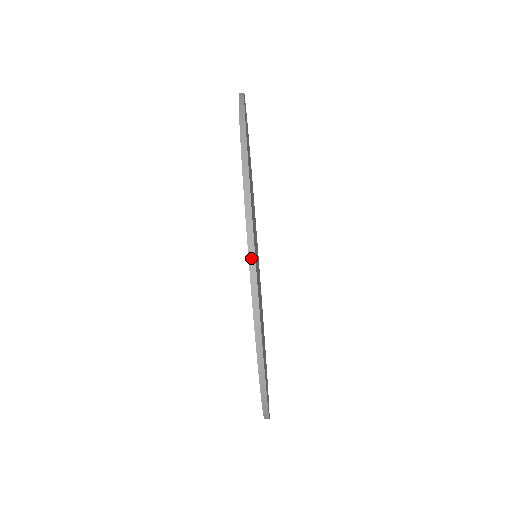
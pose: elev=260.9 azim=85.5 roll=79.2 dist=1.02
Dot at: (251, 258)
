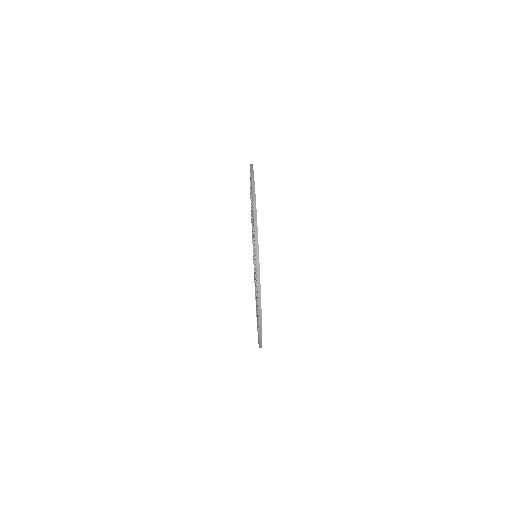
Dot at: (255, 216)
